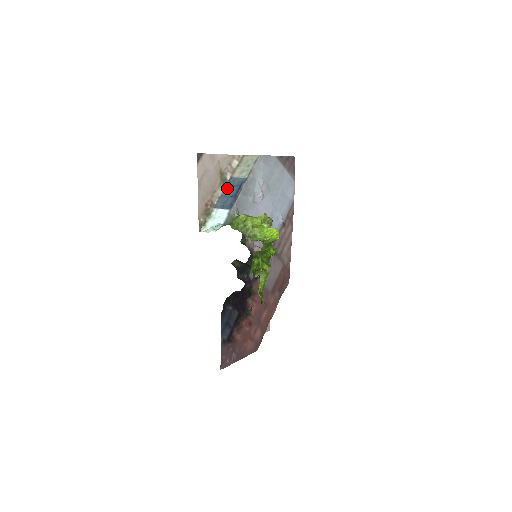
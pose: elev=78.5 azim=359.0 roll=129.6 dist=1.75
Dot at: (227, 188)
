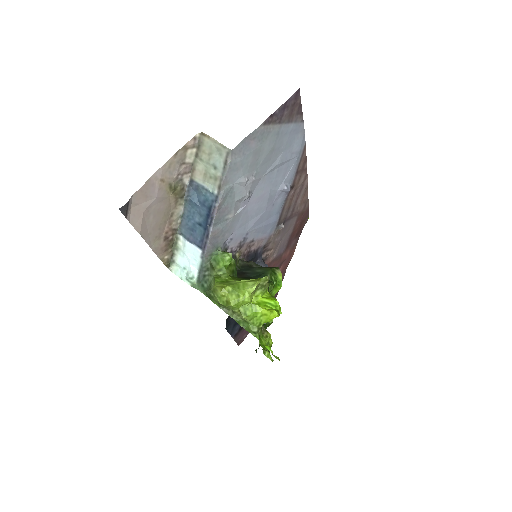
Dot at: (189, 202)
